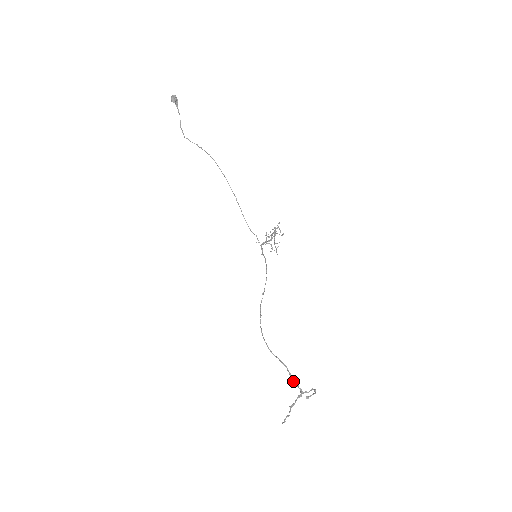
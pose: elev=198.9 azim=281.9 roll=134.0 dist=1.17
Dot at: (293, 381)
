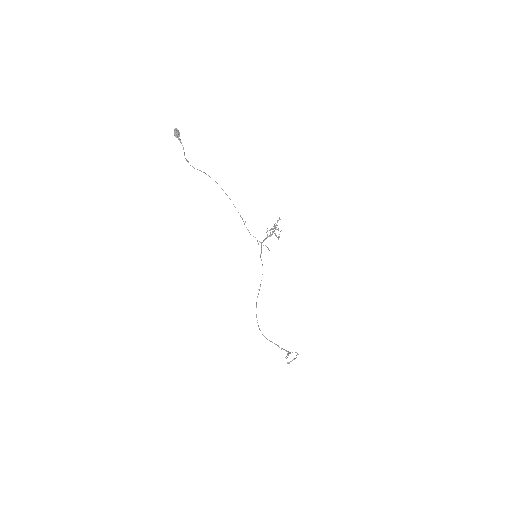
Dot at: (281, 349)
